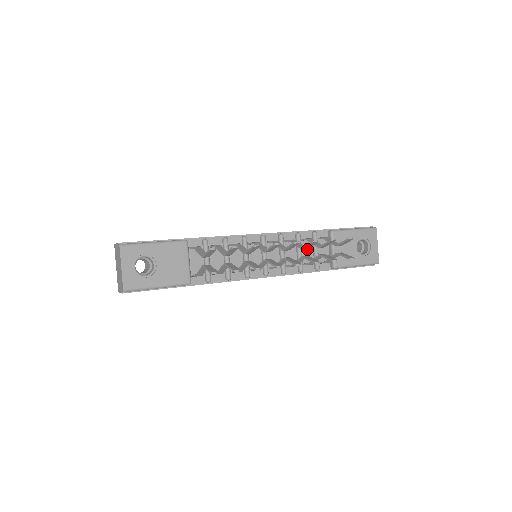
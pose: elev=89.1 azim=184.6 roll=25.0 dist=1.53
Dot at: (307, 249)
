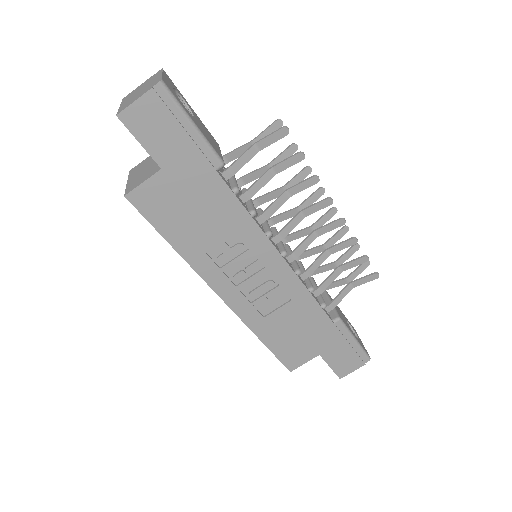
Dot at: occluded
